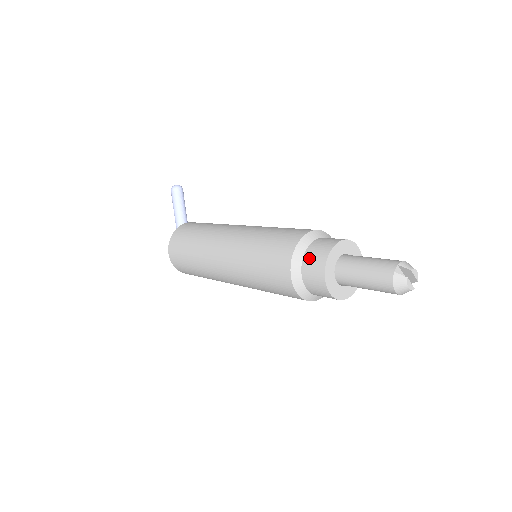
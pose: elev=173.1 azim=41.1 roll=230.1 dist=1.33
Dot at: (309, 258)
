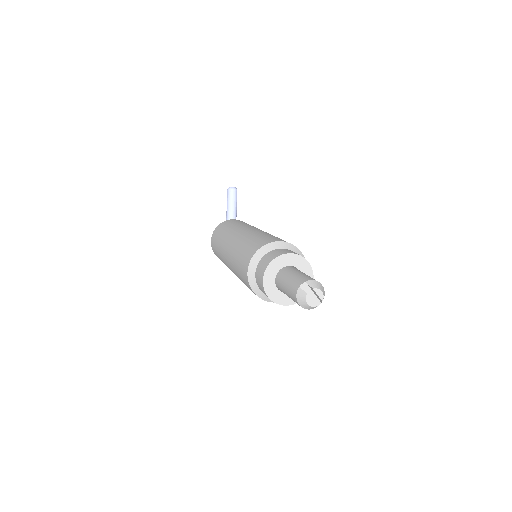
Dot at: (261, 262)
